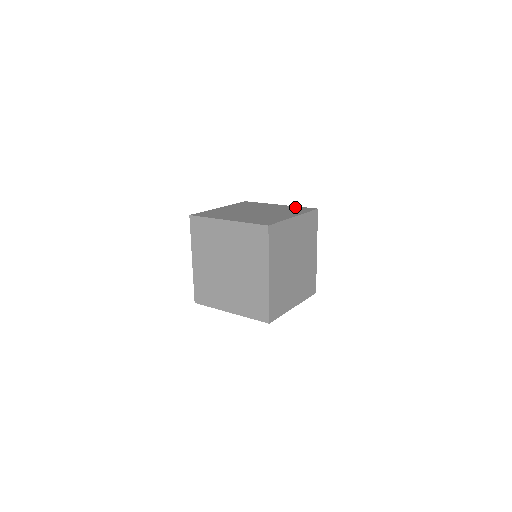
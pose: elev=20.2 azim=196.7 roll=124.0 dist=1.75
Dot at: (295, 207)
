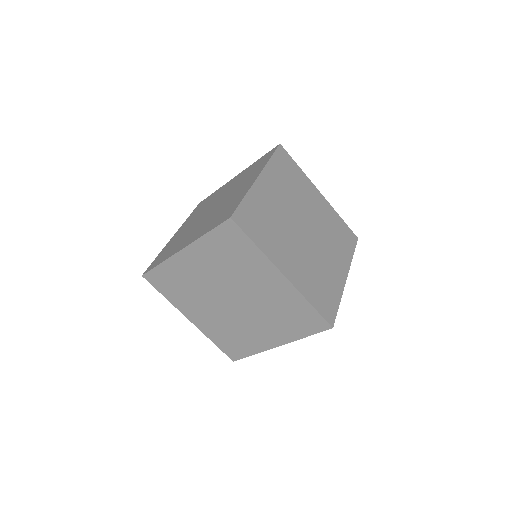
Dot at: (253, 164)
